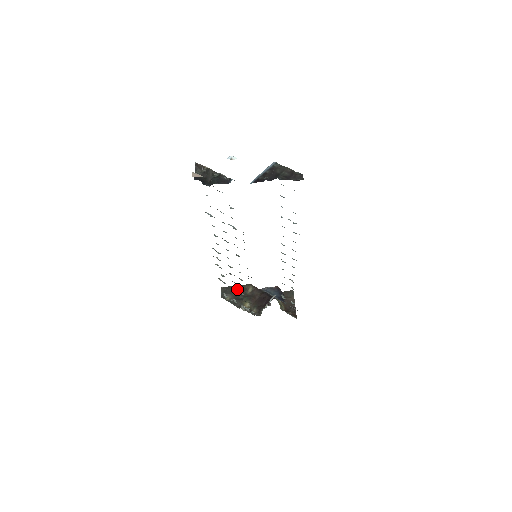
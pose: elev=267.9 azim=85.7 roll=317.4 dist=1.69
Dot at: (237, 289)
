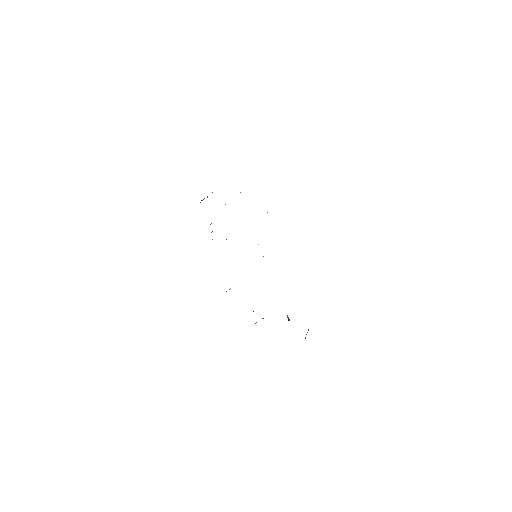
Dot at: occluded
